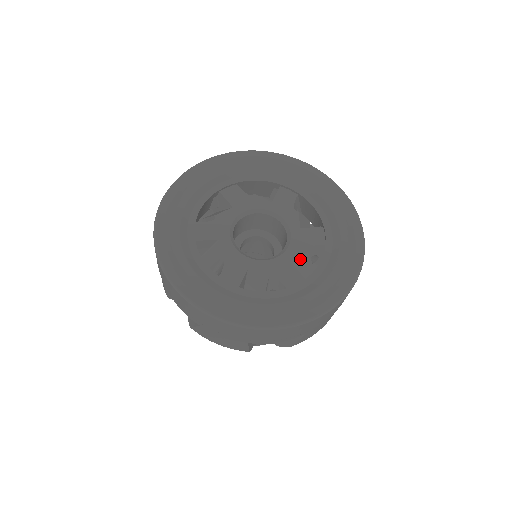
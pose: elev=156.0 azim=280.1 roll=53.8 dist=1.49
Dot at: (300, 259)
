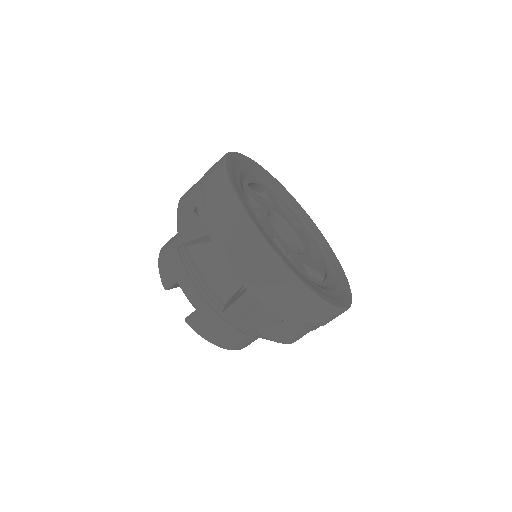
Dot at: occluded
